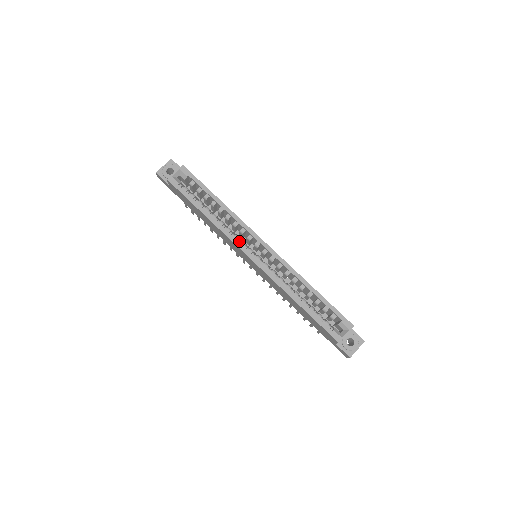
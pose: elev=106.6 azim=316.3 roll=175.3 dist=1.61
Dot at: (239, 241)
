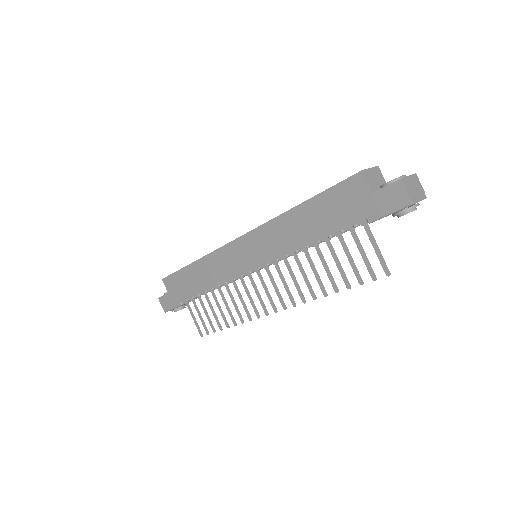
Dot at: occluded
